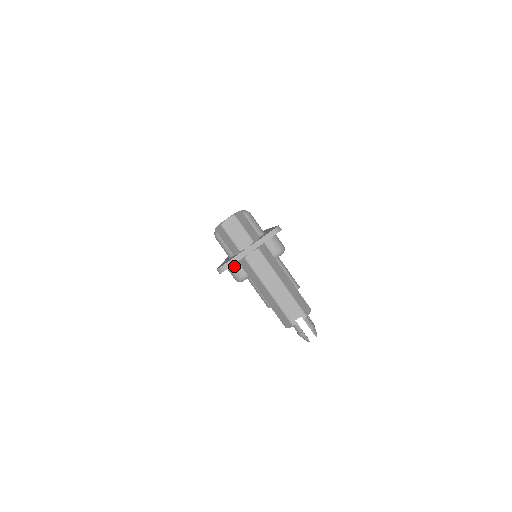
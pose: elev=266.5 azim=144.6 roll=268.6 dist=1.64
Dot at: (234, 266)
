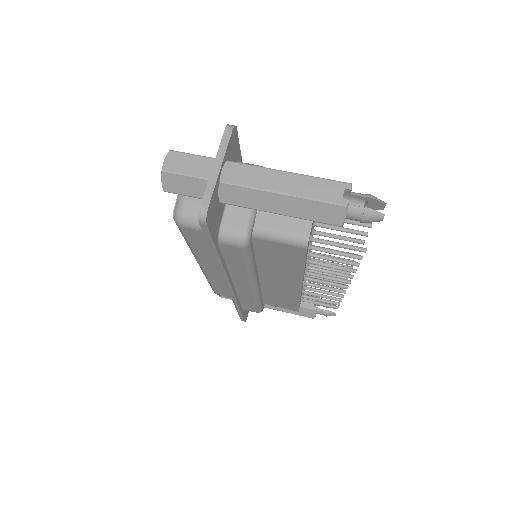
Dot at: (224, 228)
